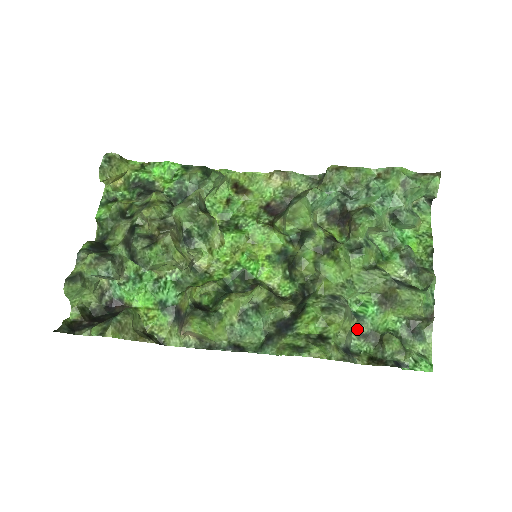
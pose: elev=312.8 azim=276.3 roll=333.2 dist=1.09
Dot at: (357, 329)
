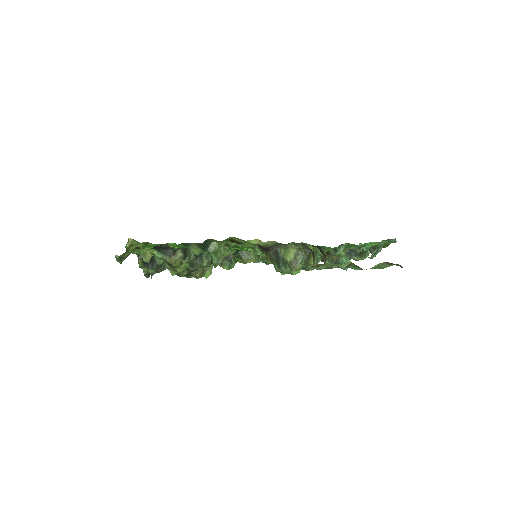
Dot at: occluded
